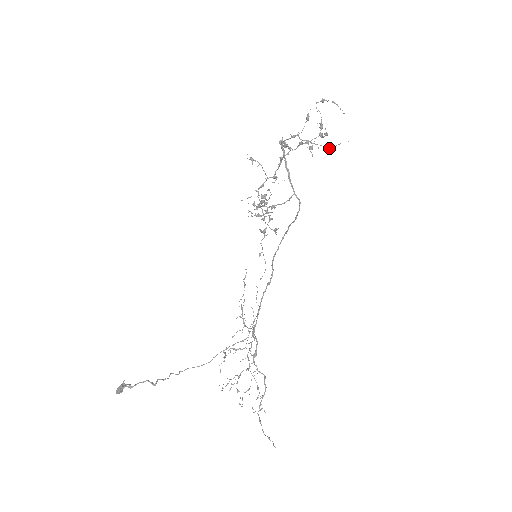
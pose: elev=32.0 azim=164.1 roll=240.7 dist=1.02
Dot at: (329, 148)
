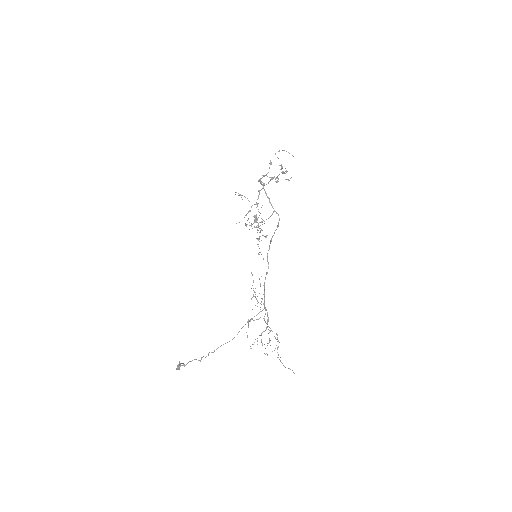
Dot at: occluded
